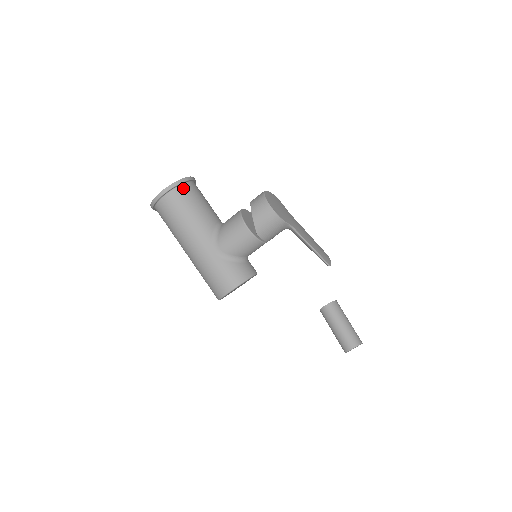
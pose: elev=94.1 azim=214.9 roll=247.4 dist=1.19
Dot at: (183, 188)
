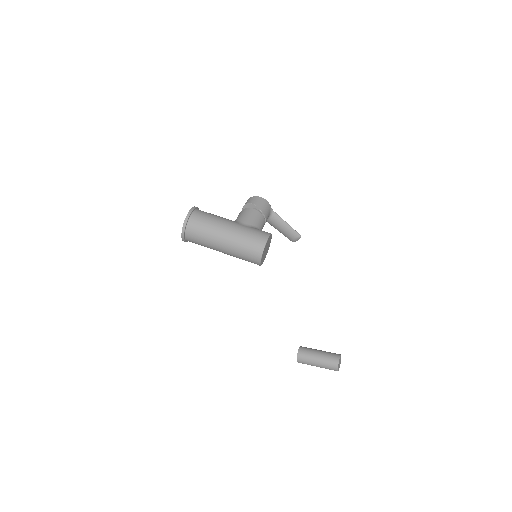
Dot at: (200, 210)
